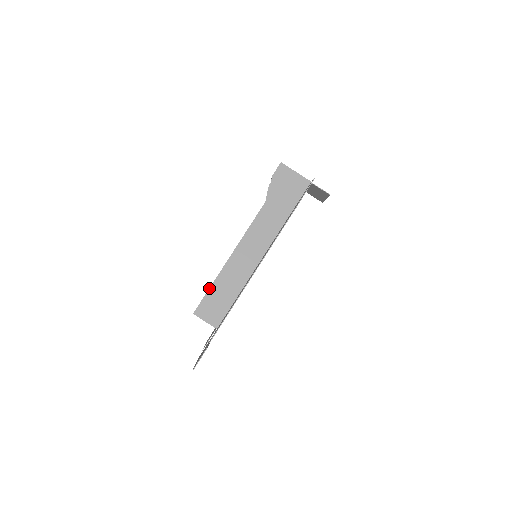
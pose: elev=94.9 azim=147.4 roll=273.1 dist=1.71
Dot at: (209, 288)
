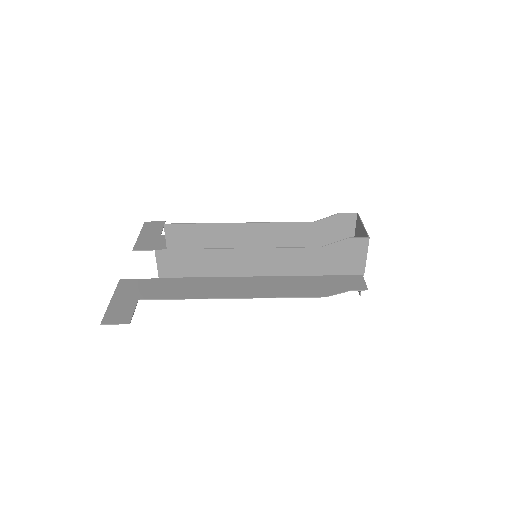
Dot at: (191, 249)
